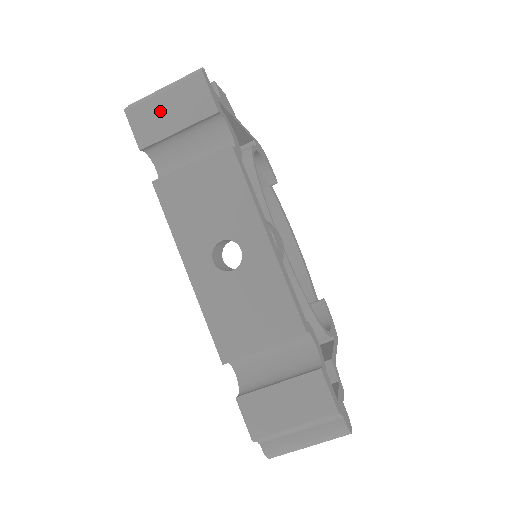
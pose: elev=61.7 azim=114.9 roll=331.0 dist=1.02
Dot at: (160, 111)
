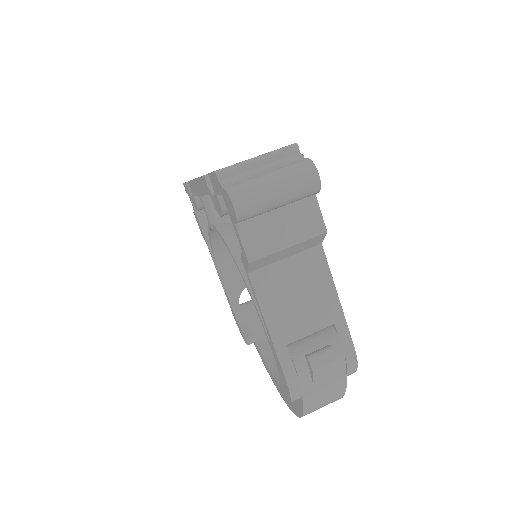
Dot at: occluded
